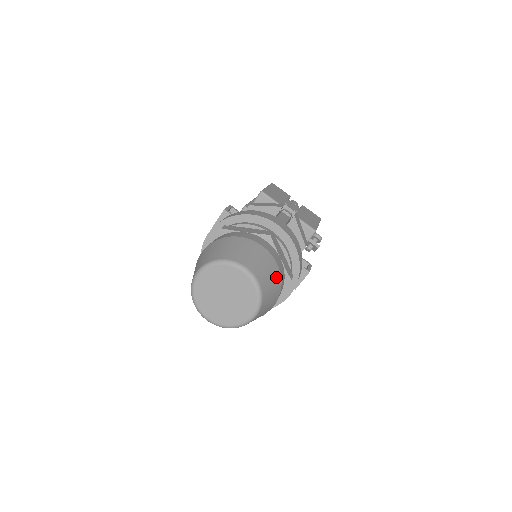
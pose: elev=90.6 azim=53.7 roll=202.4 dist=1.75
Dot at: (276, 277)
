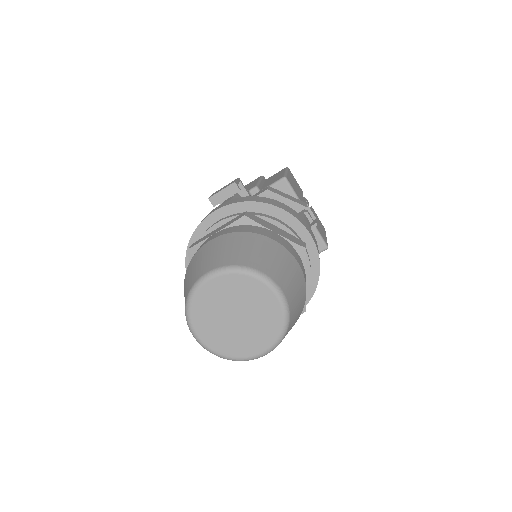
Dot at: (301, 308)
